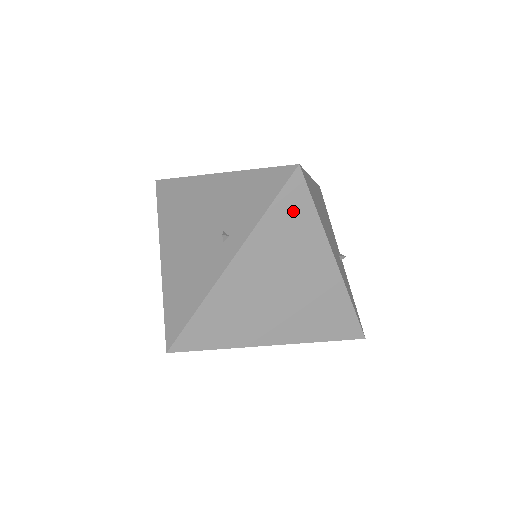
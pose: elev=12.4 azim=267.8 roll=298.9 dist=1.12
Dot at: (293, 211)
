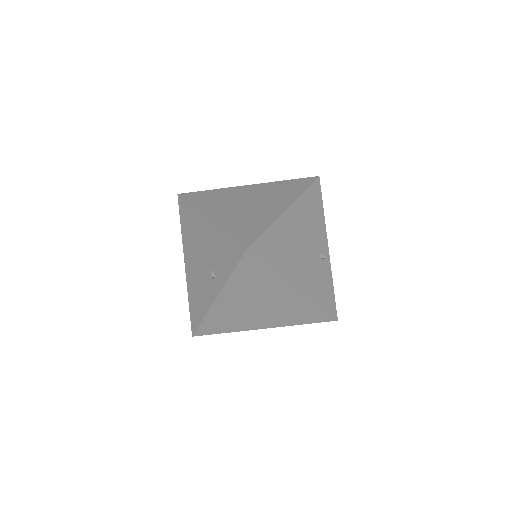
Dot at: (253, 269)
